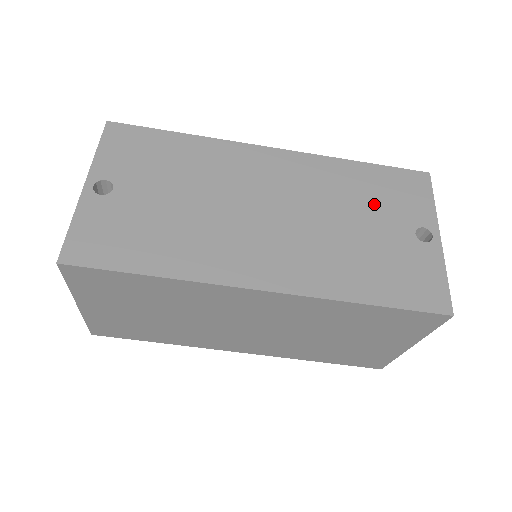
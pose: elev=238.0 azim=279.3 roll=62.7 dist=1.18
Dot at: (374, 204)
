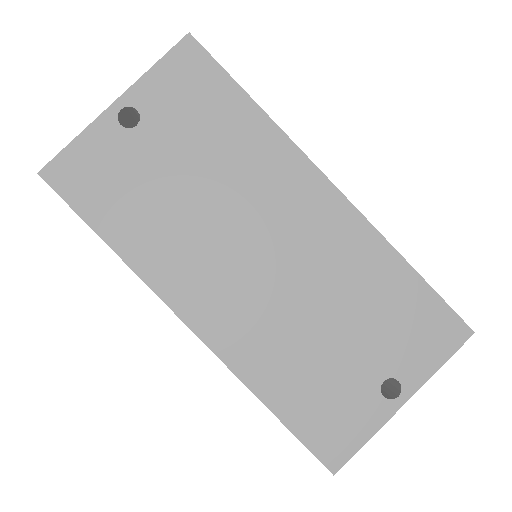
Dot at: (375, 322)
